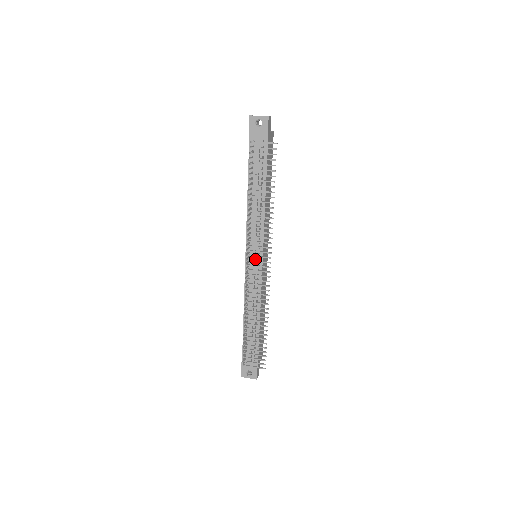
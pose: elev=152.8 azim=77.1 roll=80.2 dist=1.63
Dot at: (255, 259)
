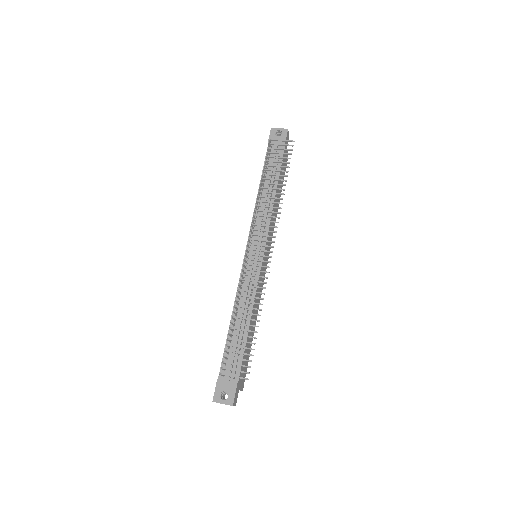
Dot at: (256, 253)
